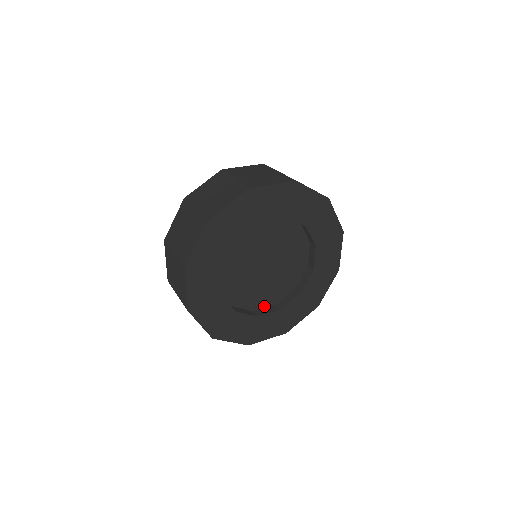
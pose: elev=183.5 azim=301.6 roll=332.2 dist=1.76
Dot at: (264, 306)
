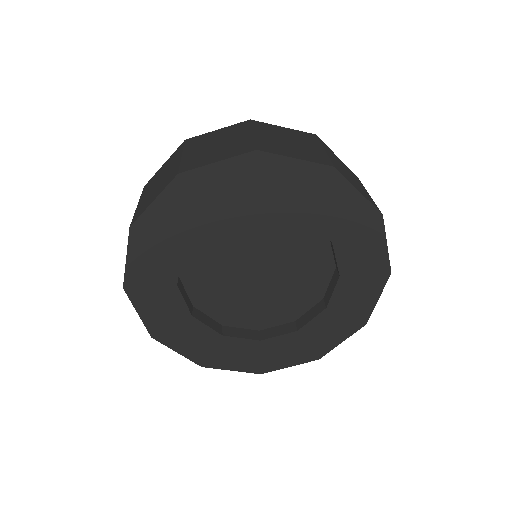
Dot at: (277, 324)
